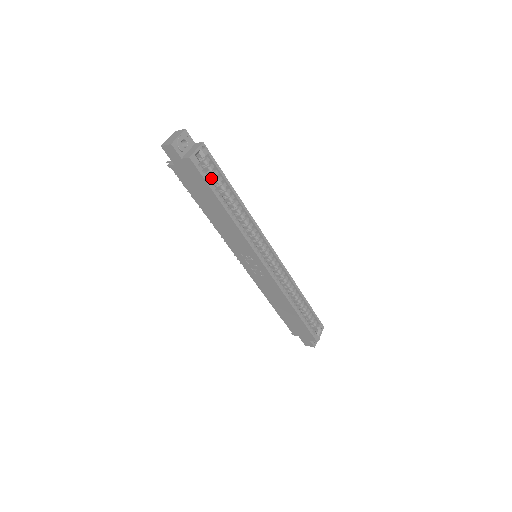
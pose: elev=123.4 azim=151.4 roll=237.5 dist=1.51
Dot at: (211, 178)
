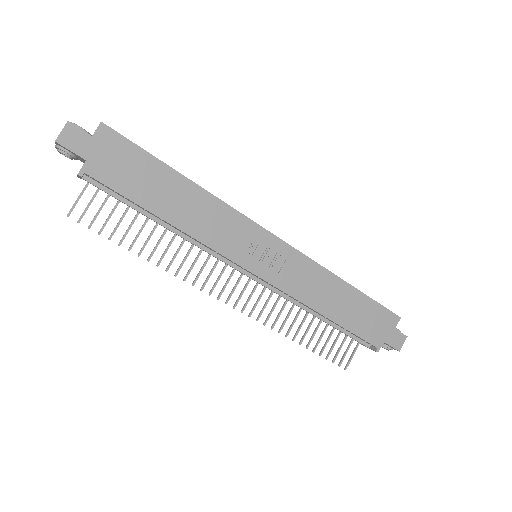
Dot at: occluded
